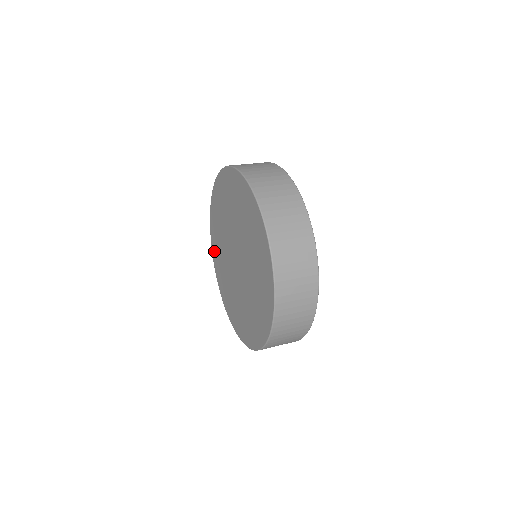
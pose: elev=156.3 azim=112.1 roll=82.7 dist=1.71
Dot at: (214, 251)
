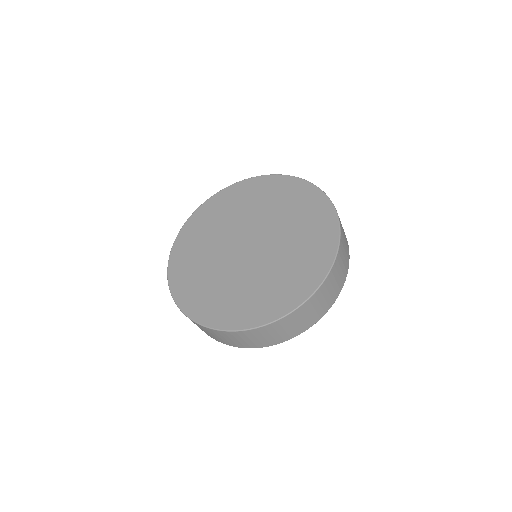
Dot at: (180, 286)
